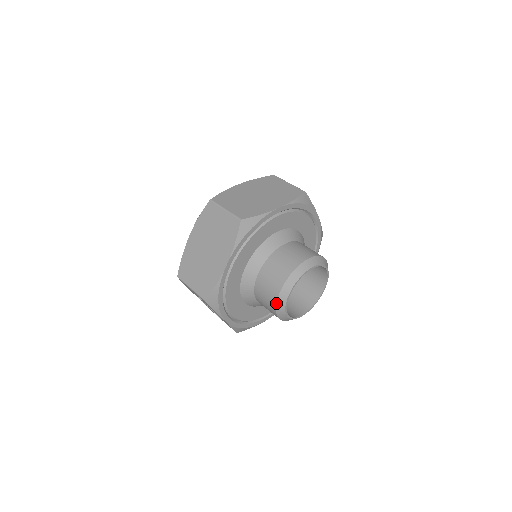
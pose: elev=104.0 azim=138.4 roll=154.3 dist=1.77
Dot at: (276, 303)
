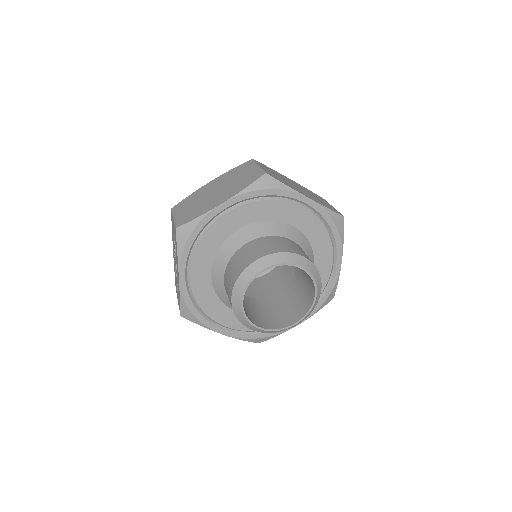
Dot at: (240, 274)
